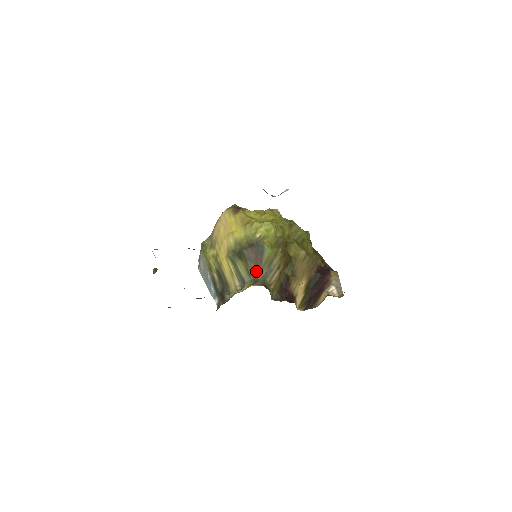
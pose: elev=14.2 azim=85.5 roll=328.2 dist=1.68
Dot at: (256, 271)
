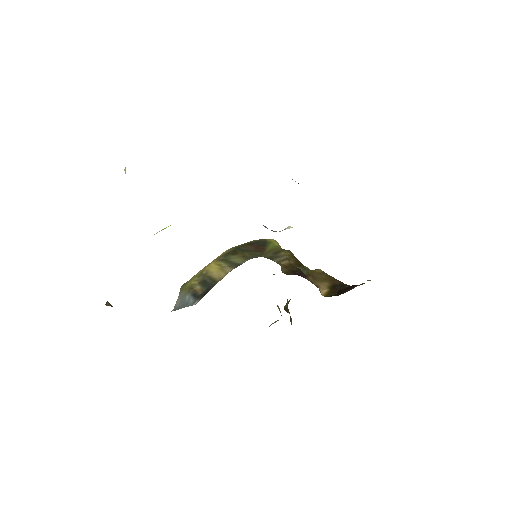
Dot at: (257, 254)
